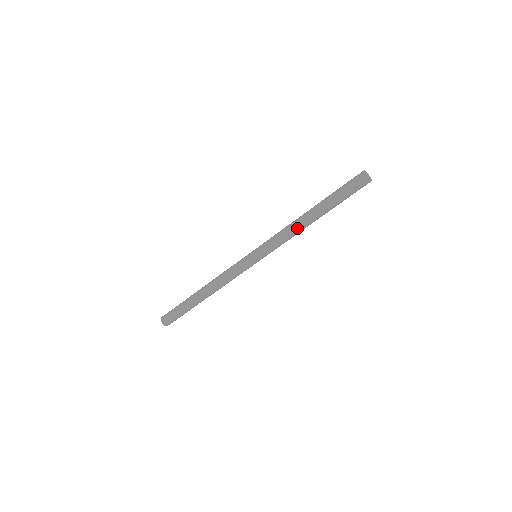
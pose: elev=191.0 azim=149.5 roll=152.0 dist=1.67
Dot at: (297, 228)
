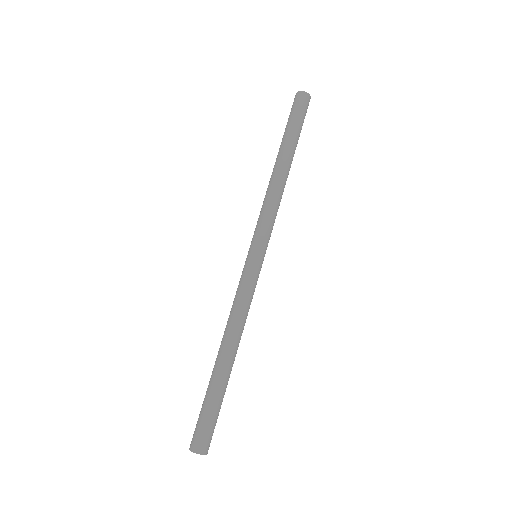
Dot at: (274, 186)
